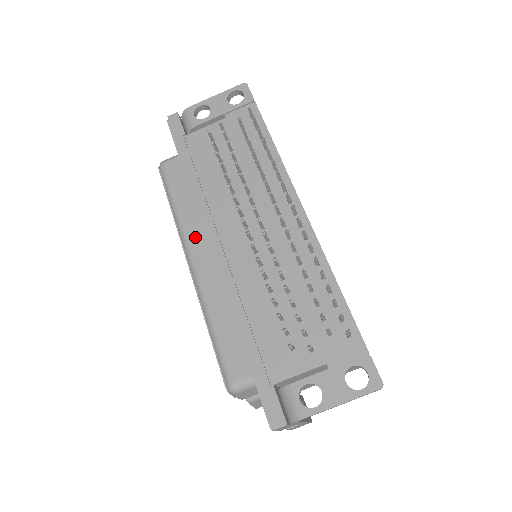
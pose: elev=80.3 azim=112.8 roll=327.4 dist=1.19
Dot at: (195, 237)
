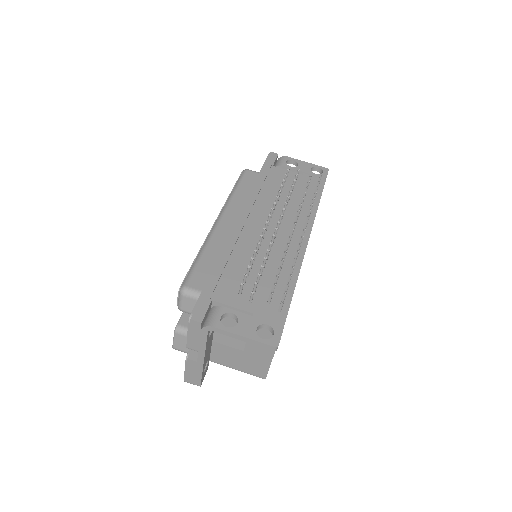
Dot at: (233, 210)
